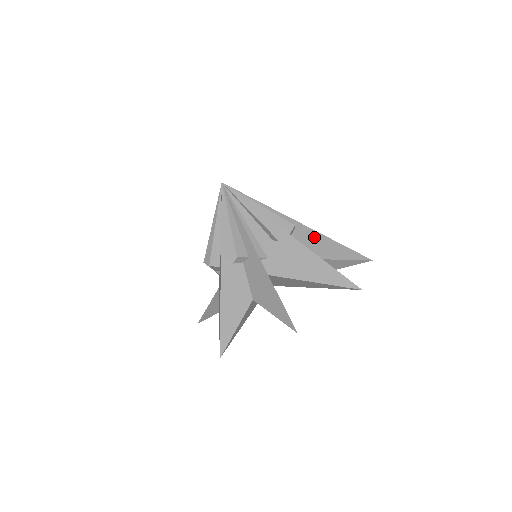
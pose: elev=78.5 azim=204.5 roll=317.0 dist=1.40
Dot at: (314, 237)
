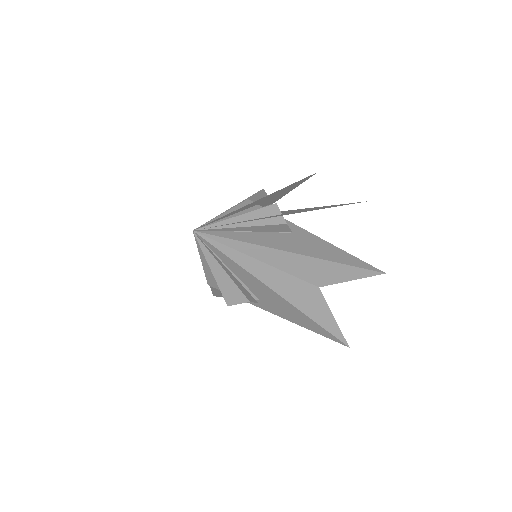
Dot at: (288, 308)
